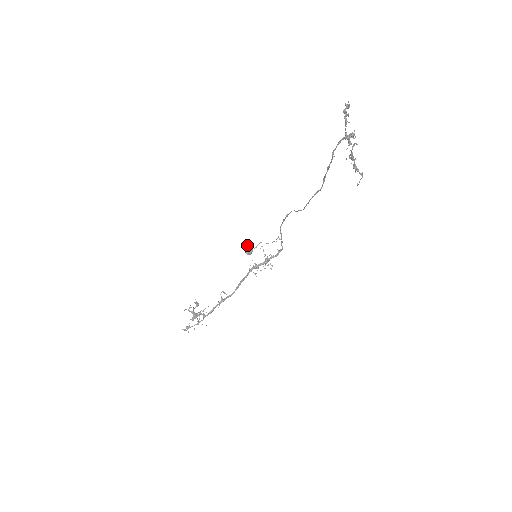
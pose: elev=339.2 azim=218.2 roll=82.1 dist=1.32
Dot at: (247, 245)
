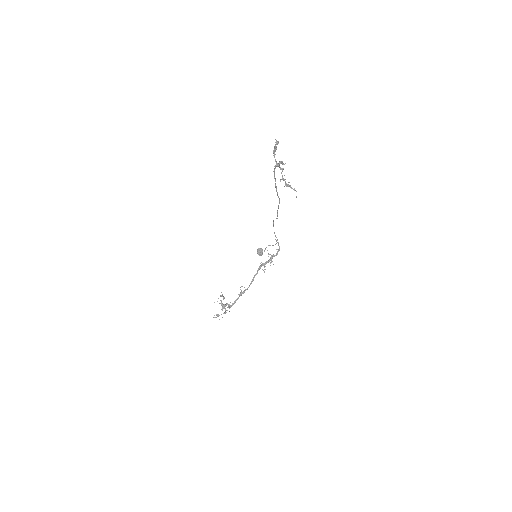
Dot at: (258, 248)
